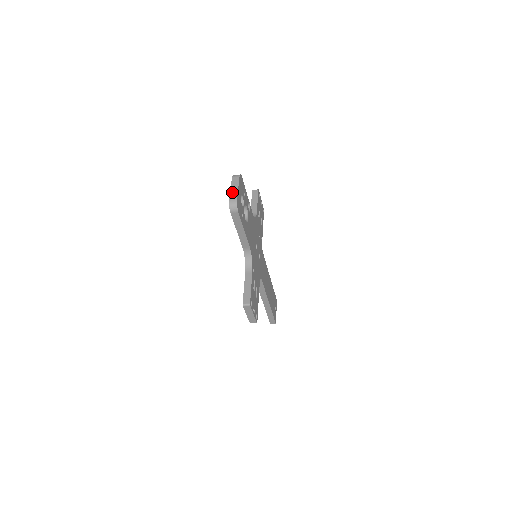
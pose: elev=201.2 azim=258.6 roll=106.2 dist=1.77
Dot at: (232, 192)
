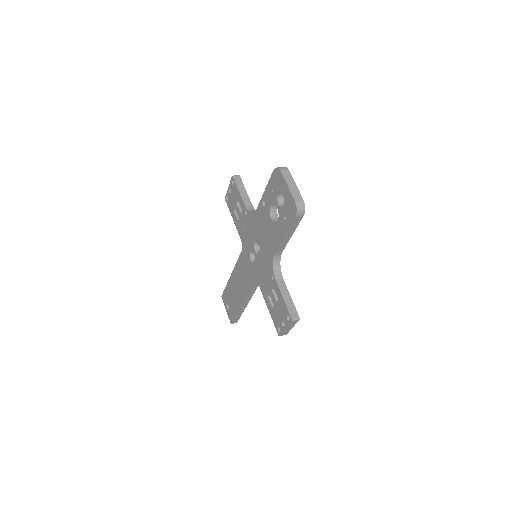
Dot at: (293, 191)
